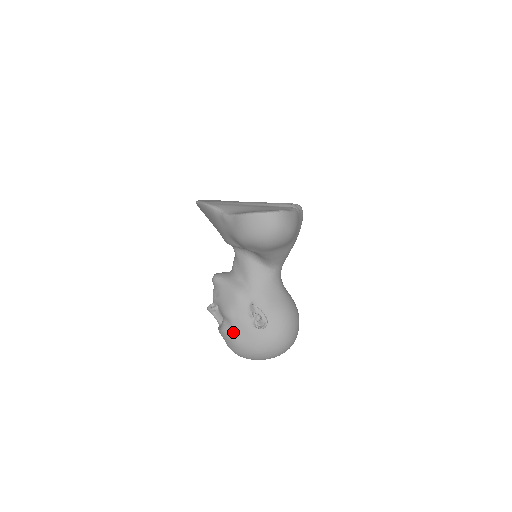
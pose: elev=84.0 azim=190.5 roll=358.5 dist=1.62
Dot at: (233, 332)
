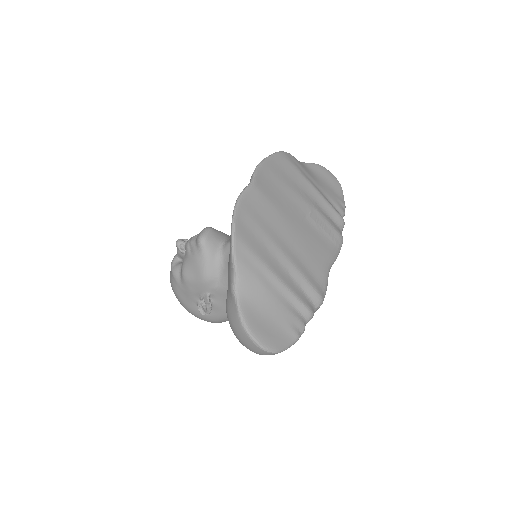
Dot at: (178, 286)
